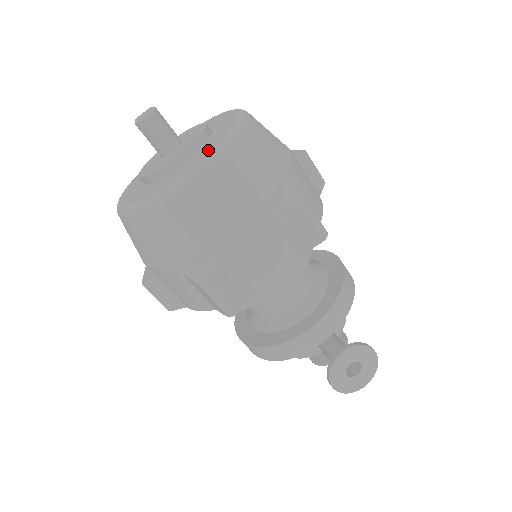
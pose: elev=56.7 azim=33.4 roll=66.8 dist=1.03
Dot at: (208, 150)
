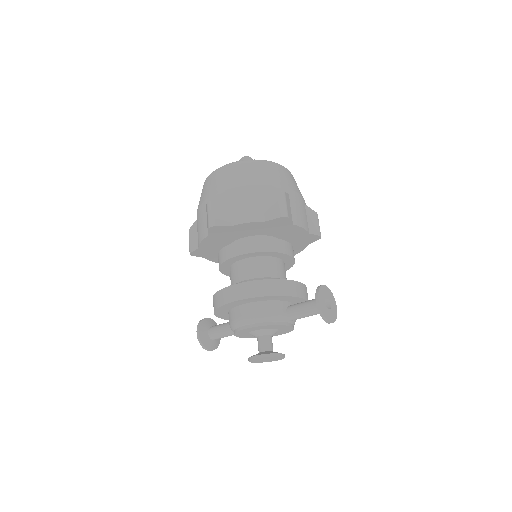
Dot at: occluded
